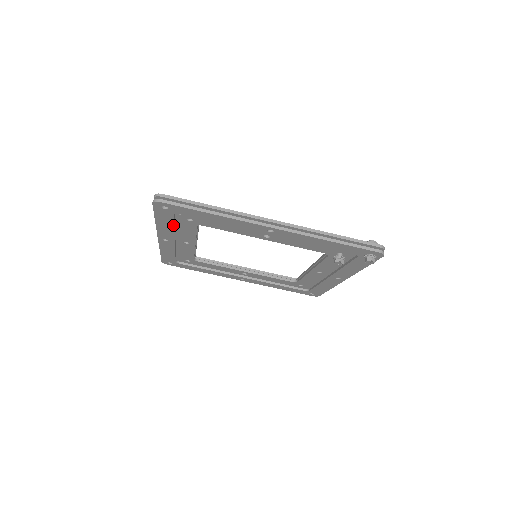
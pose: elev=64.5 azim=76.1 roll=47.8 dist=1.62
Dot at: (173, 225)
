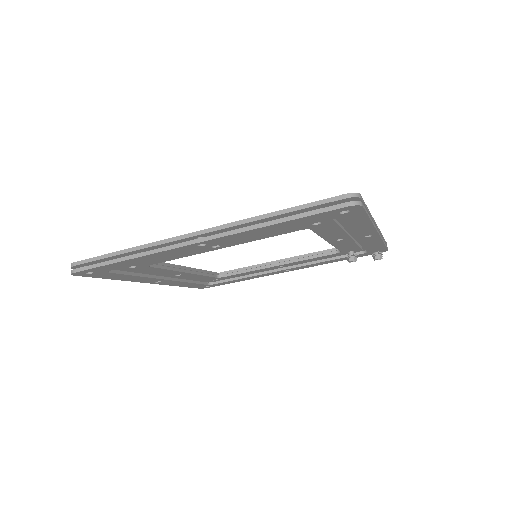
Dot at: (282, 229)
